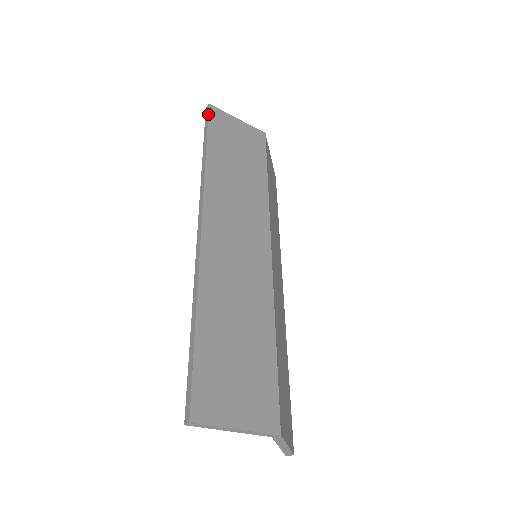
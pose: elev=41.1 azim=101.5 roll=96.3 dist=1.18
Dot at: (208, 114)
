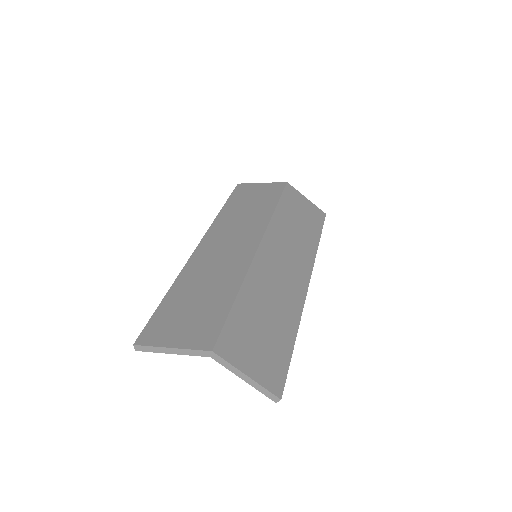
Dot at: (234, 189)
